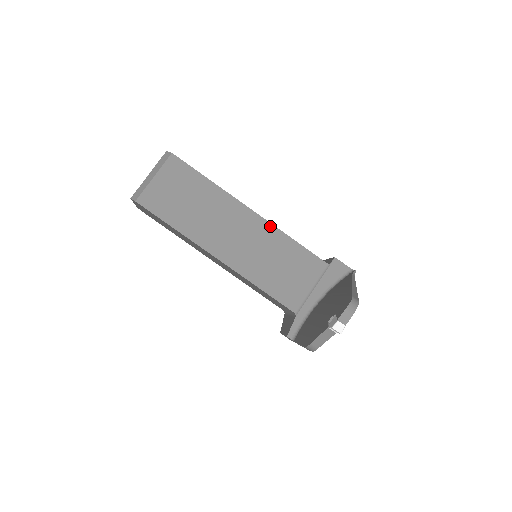
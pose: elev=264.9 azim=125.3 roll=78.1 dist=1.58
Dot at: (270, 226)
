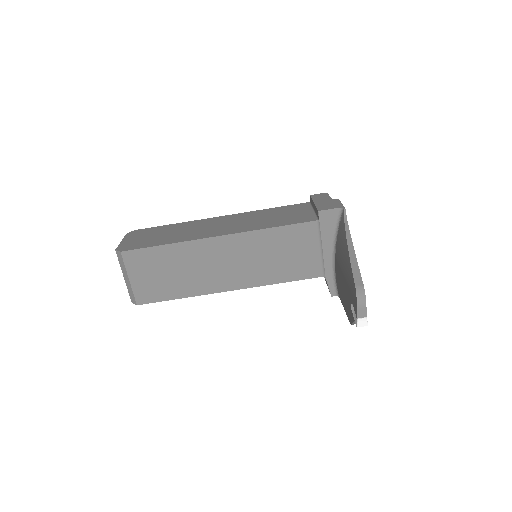
Dot at: (245, 235)
